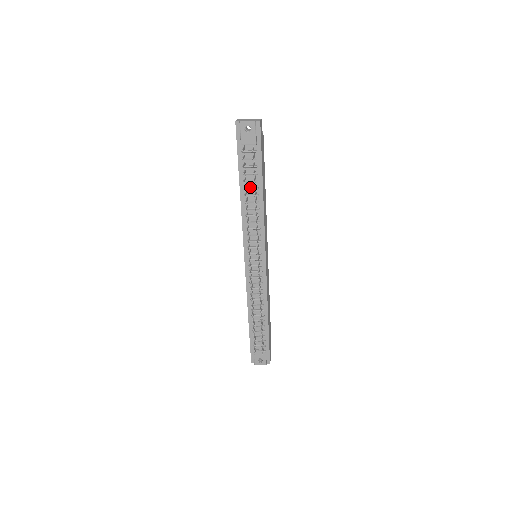
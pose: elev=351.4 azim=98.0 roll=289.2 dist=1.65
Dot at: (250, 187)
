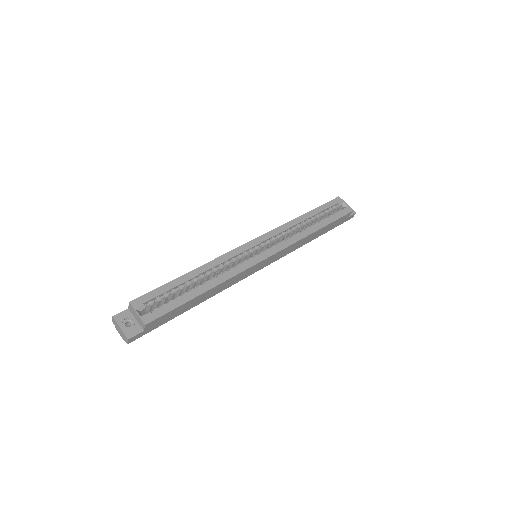
Dot at: occluded
